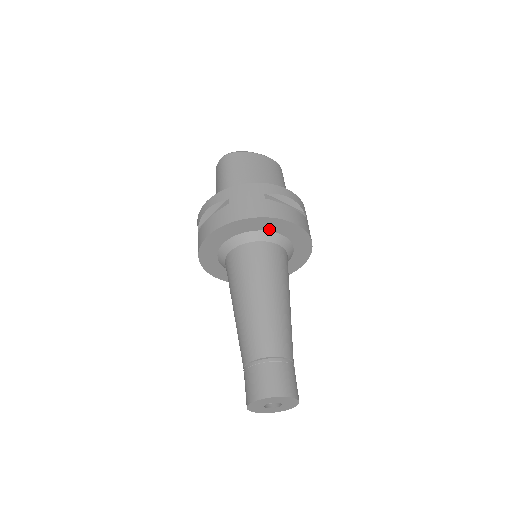
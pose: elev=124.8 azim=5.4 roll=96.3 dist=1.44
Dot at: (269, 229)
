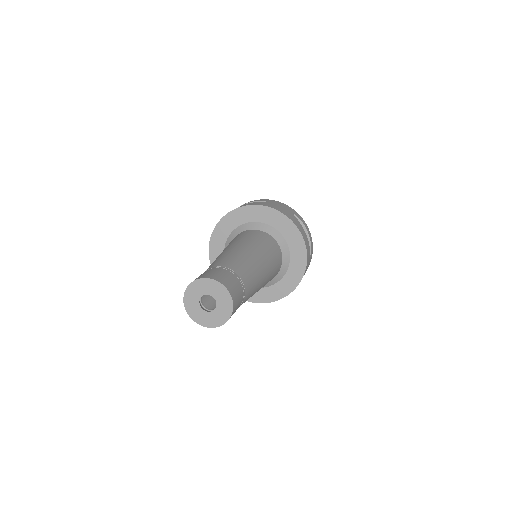
Dot at: (282, 232)
